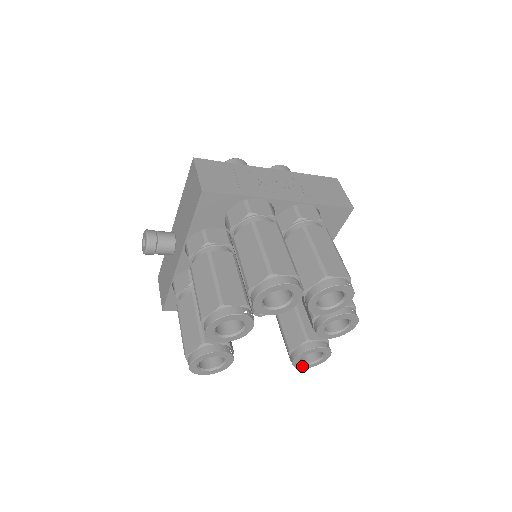
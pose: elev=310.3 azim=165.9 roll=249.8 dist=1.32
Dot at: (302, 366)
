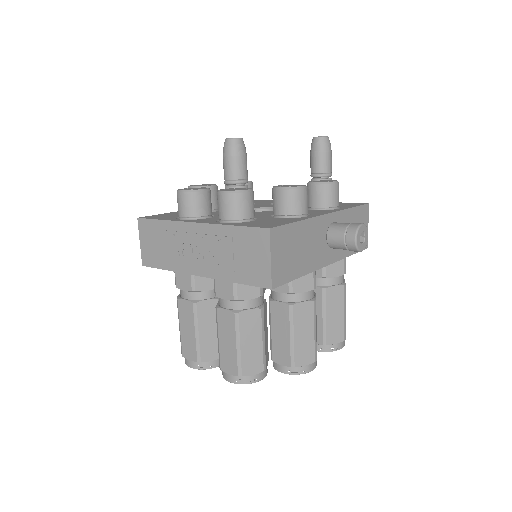
Dot at: occluded
